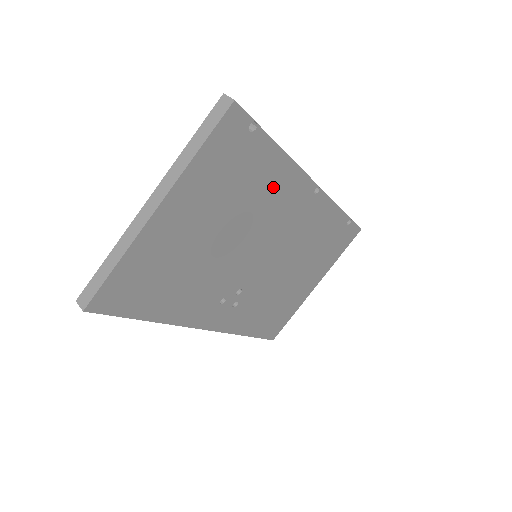
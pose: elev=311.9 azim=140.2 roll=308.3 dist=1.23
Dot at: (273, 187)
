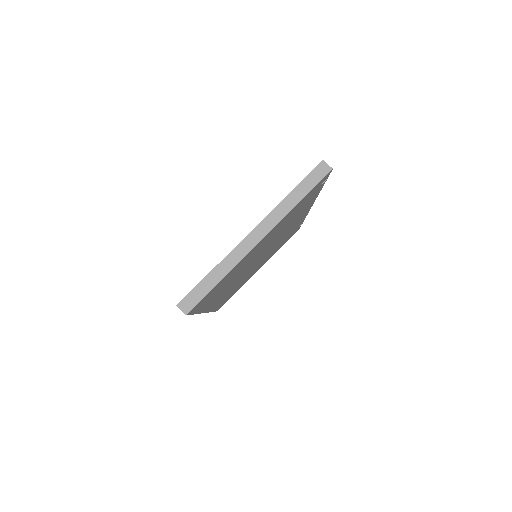
Dot at: (300, 213)
